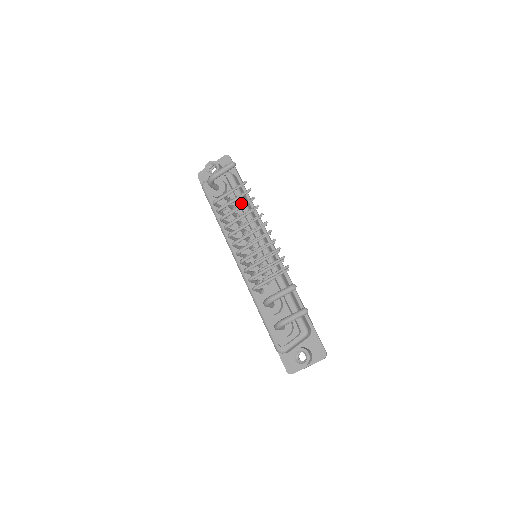
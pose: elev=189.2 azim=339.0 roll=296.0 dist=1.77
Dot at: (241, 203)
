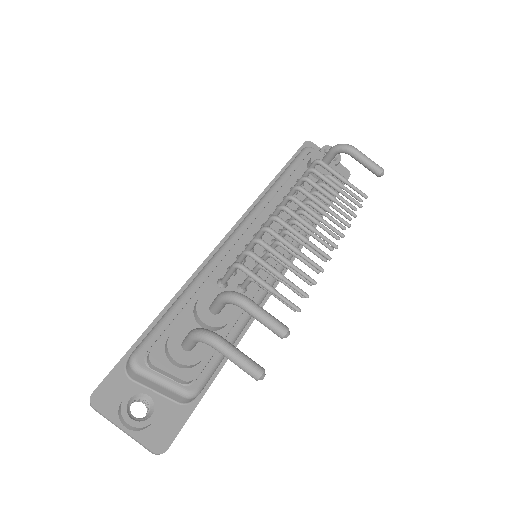
Dot at: occluded
